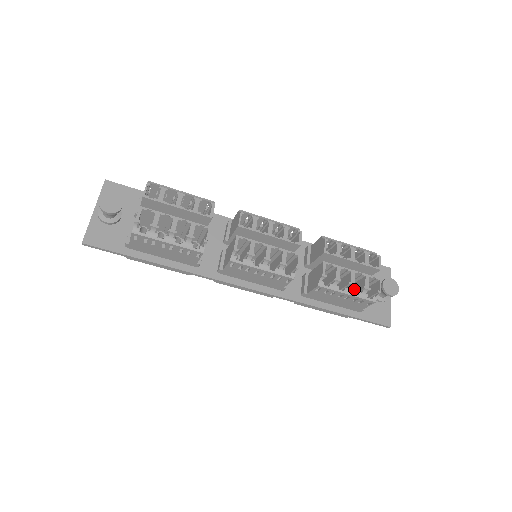
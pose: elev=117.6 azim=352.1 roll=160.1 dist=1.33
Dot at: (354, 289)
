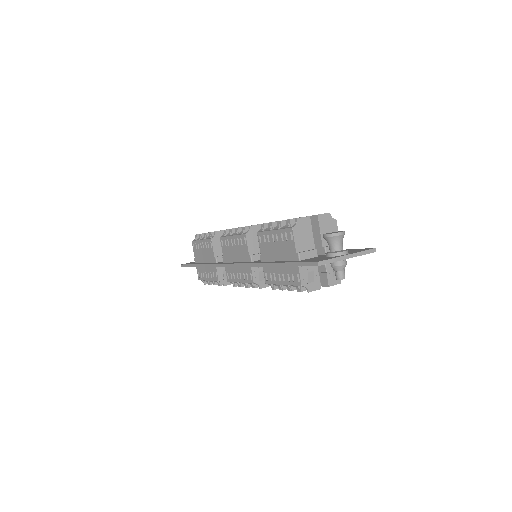
Dot at: occluded
